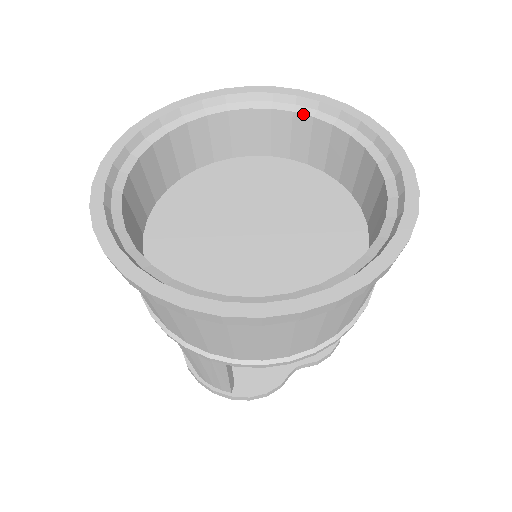
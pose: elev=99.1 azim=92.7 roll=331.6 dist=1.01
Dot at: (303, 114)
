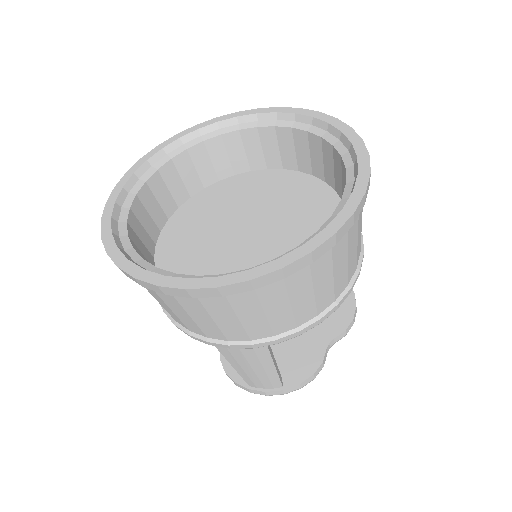
Dot at: (248, 128)
